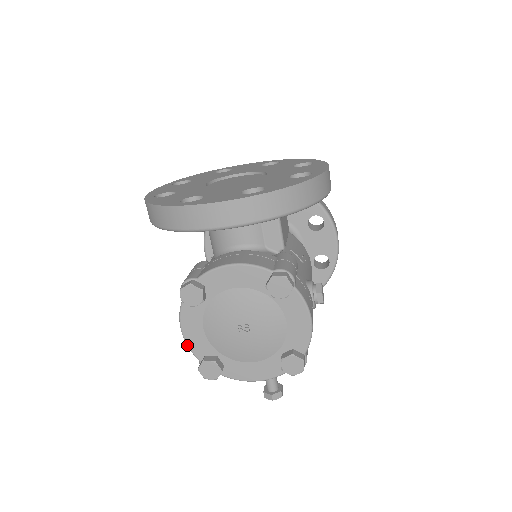
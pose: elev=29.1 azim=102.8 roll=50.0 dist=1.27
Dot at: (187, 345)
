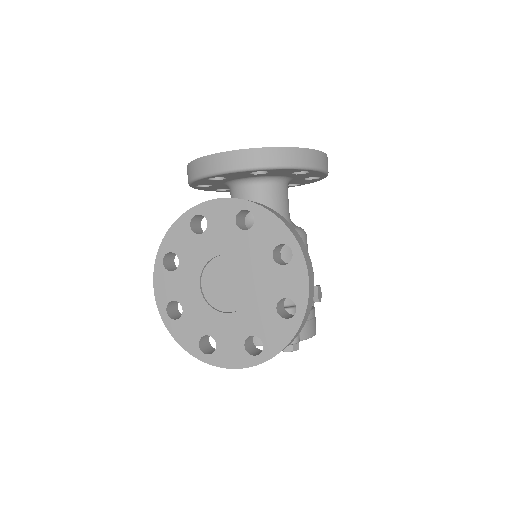
Dot at: occluded
